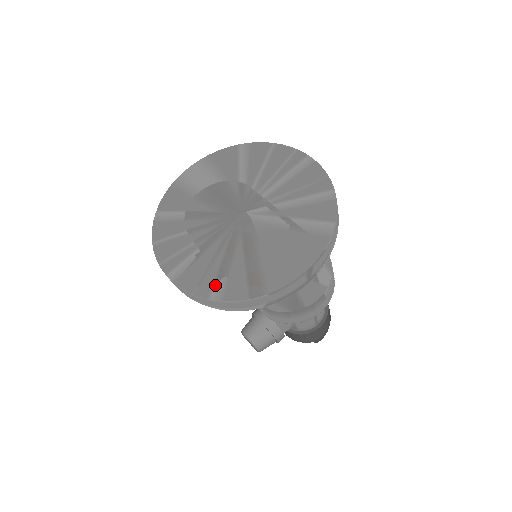
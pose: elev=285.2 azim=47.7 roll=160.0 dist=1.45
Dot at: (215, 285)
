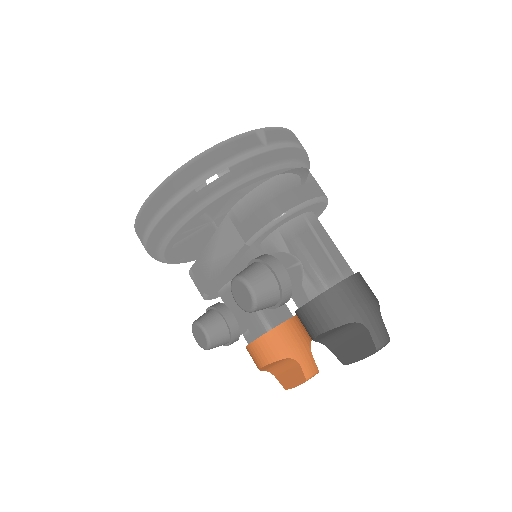
Dot at: occluded
